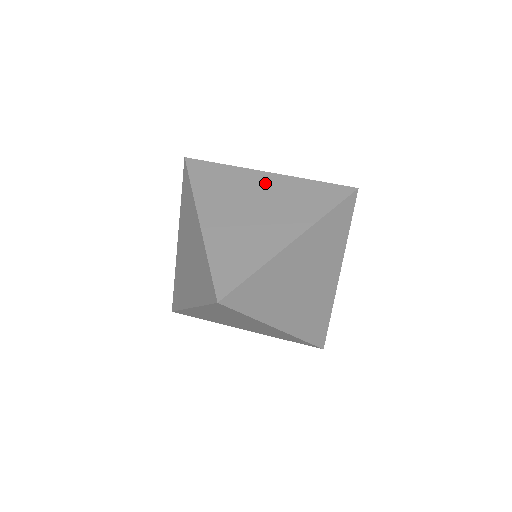
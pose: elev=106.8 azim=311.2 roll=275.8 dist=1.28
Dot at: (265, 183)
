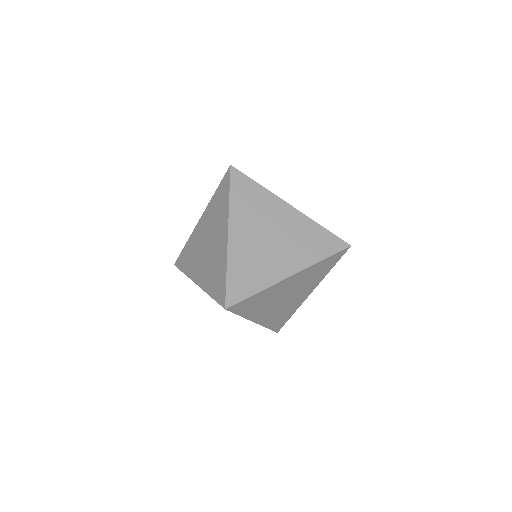
Dot at: (286, 215)
